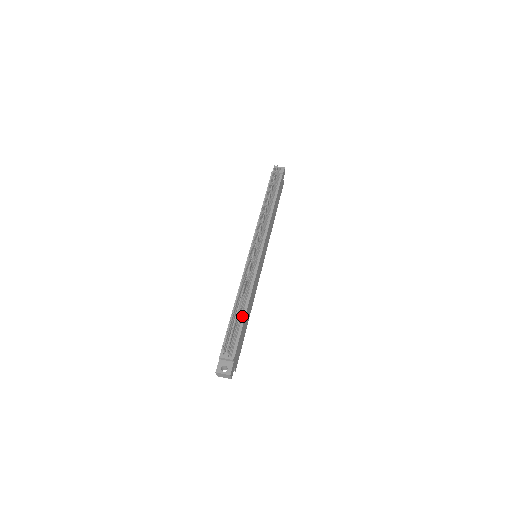
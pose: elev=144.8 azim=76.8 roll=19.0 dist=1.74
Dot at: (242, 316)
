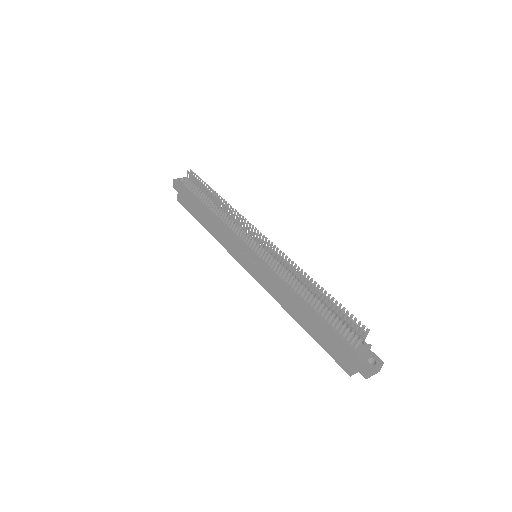
Dot at: occluded
